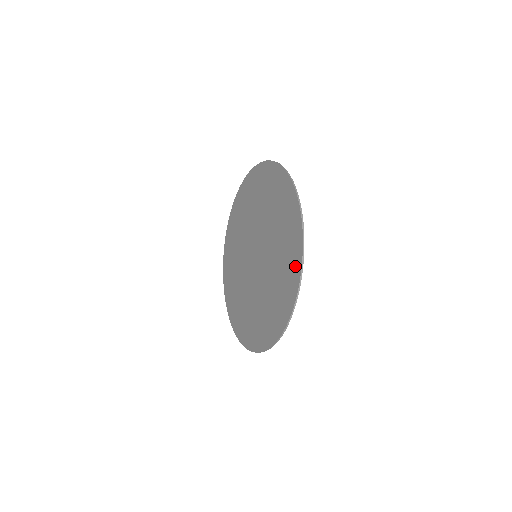
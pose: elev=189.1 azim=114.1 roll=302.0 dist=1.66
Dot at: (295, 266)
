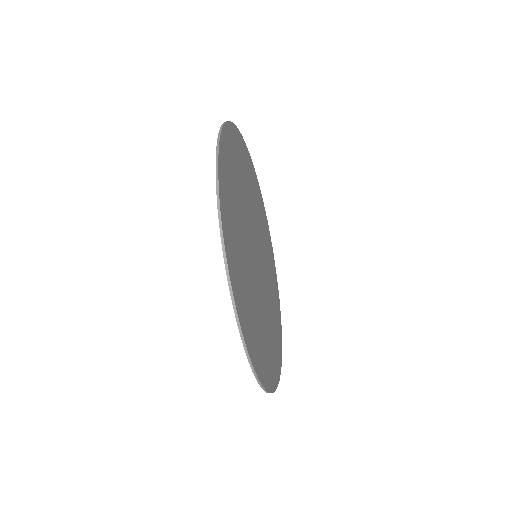
Dot at: occluded
